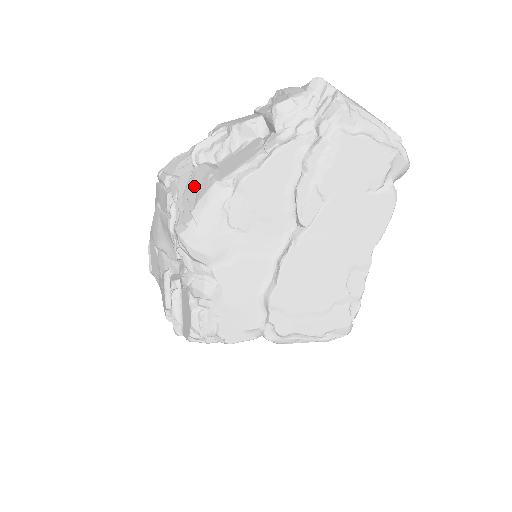
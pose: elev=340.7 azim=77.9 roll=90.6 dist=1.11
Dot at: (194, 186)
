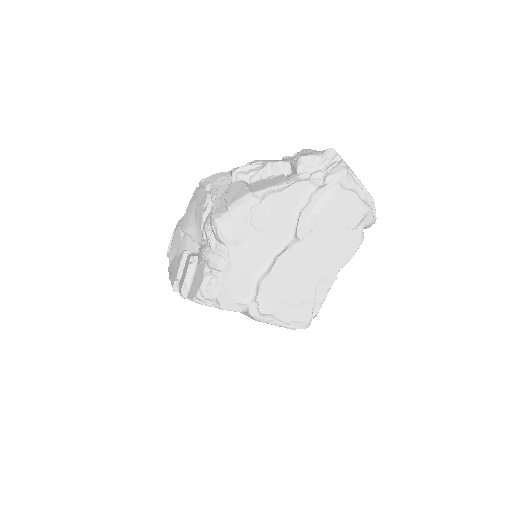
Dot at: (232, 192)
